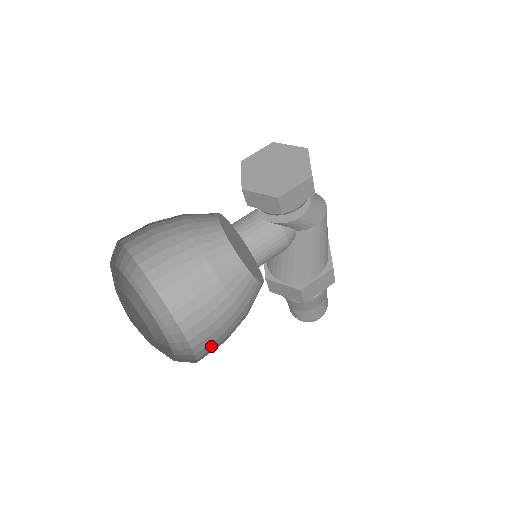
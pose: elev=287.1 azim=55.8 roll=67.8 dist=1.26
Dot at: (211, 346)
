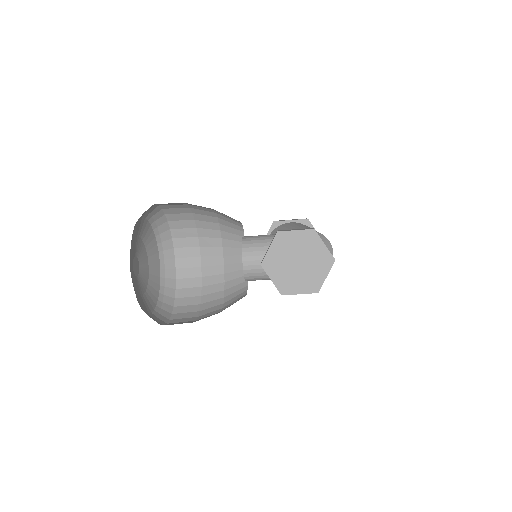
Dot at: (190, 293)
